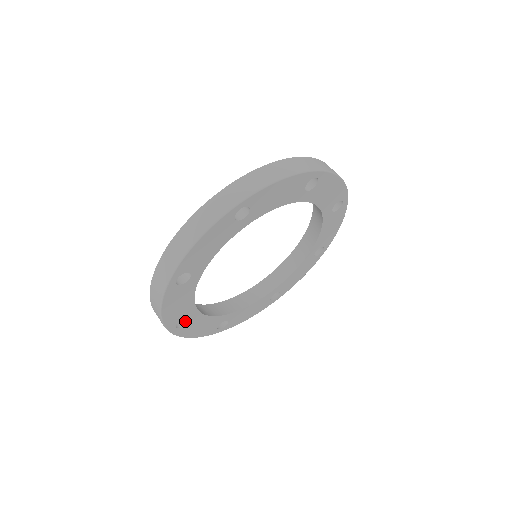
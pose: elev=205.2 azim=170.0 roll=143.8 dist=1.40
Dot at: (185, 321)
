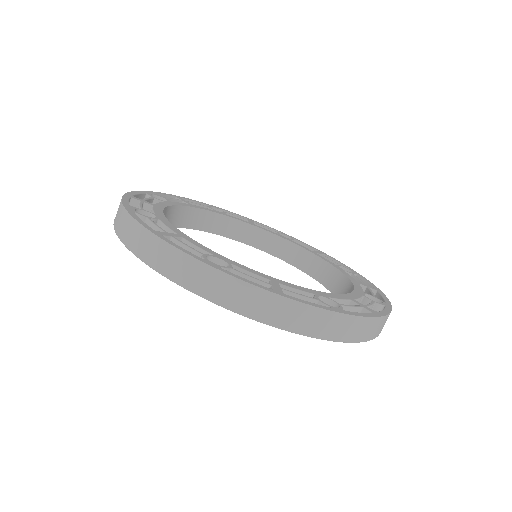
Dot at: occluded
